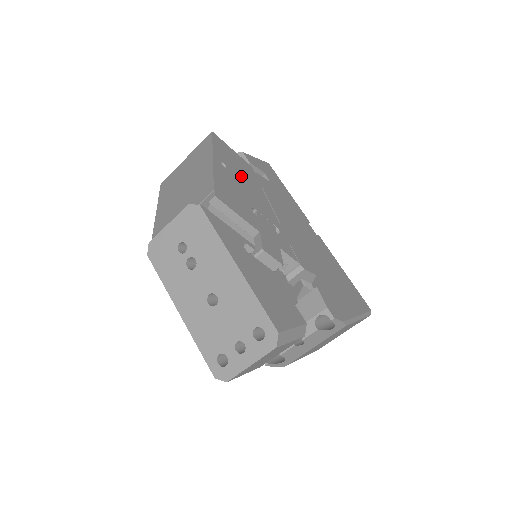
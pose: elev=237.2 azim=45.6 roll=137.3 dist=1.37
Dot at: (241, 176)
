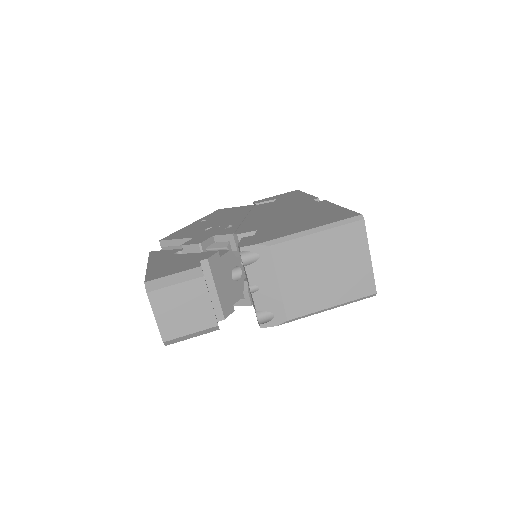
Dot at: (222, 217)
